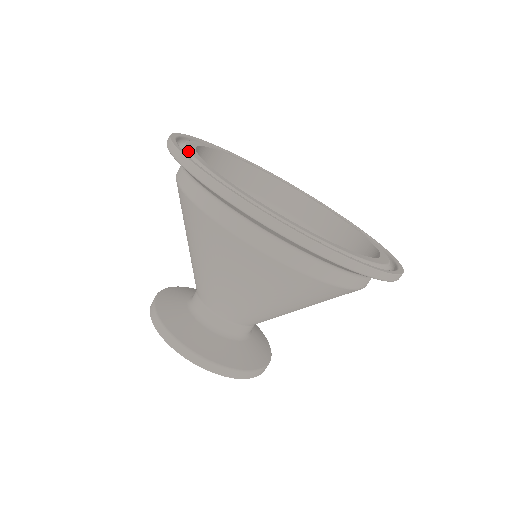
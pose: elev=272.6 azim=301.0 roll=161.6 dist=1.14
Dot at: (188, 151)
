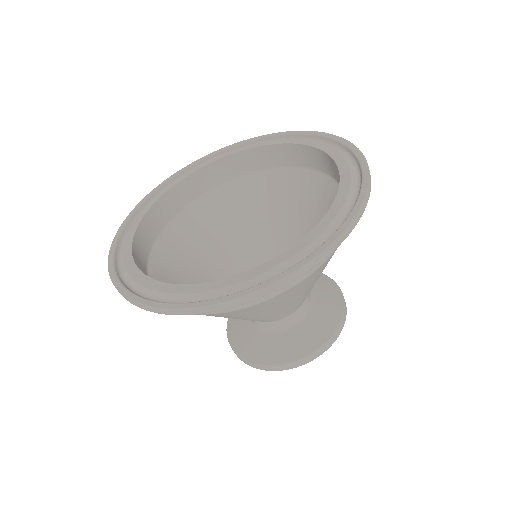
Dot at: (134, 282)
